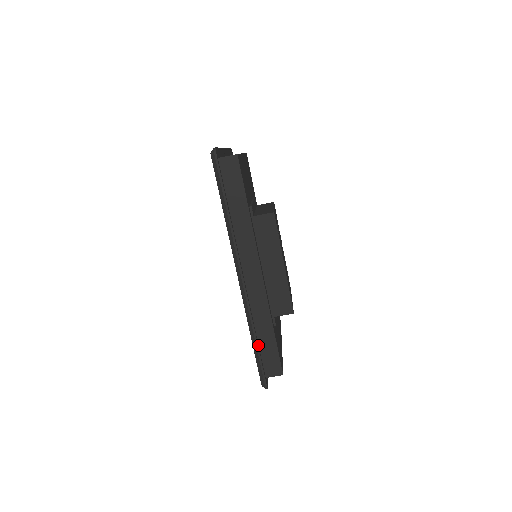
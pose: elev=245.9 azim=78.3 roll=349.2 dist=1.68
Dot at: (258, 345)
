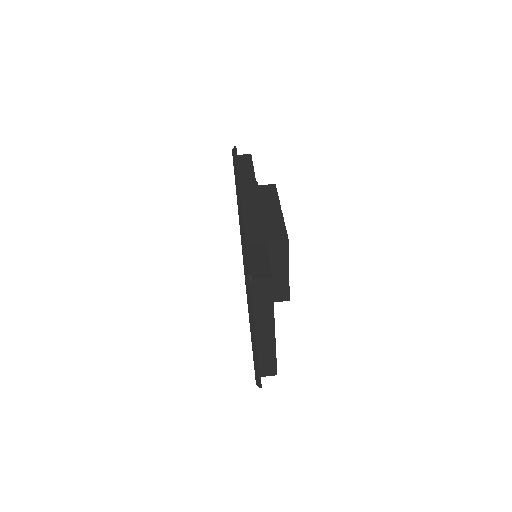
Dot at: occluded
